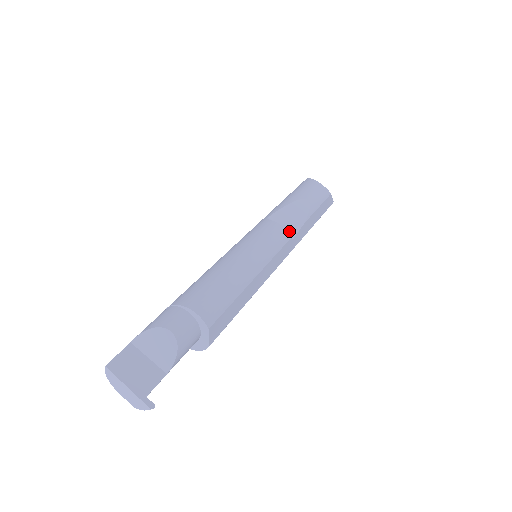
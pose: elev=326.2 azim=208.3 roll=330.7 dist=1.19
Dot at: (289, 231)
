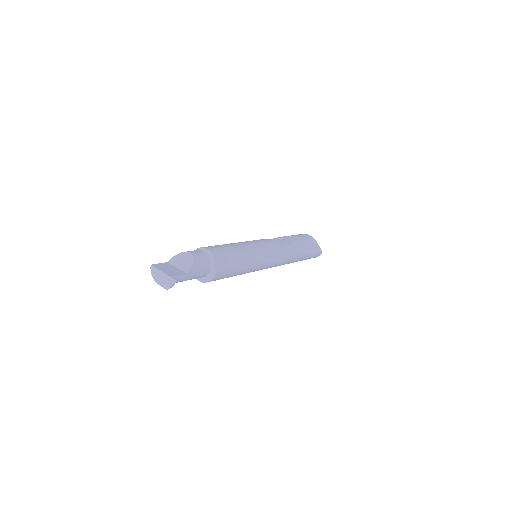
Dot at: occluded
